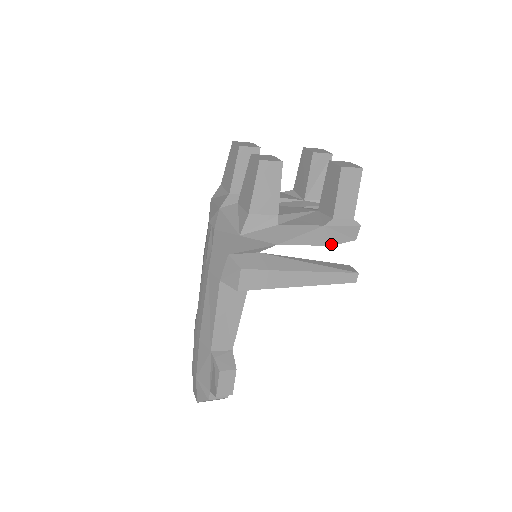
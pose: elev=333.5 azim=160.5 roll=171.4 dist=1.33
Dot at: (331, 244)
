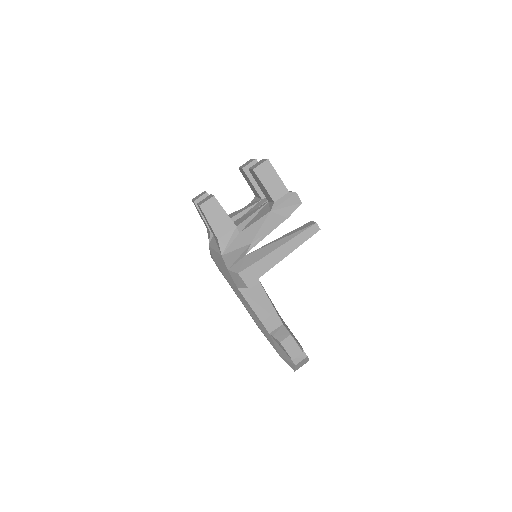
Dot at: (286, 218)
